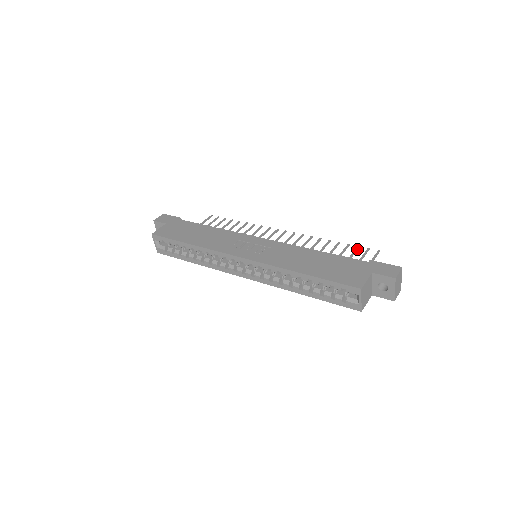
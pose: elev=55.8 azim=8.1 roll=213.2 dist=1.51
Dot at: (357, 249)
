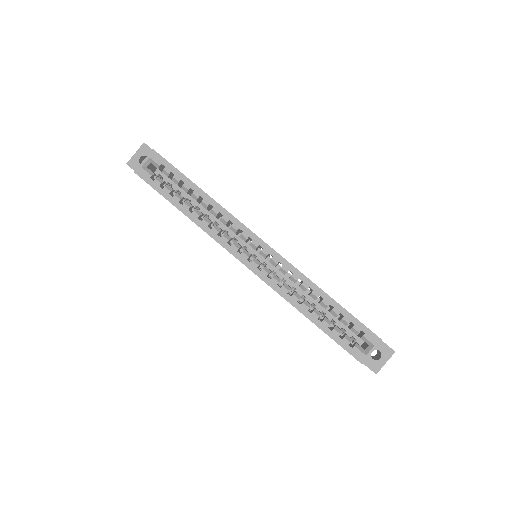
Dot at: occluded
